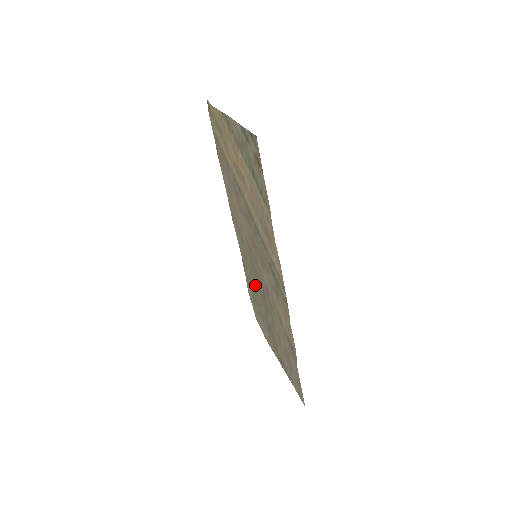
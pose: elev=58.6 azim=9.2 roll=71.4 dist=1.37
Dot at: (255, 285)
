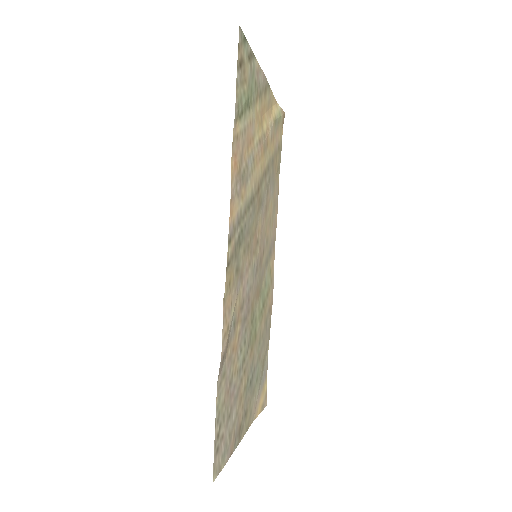
Dot at: (261, 324)
